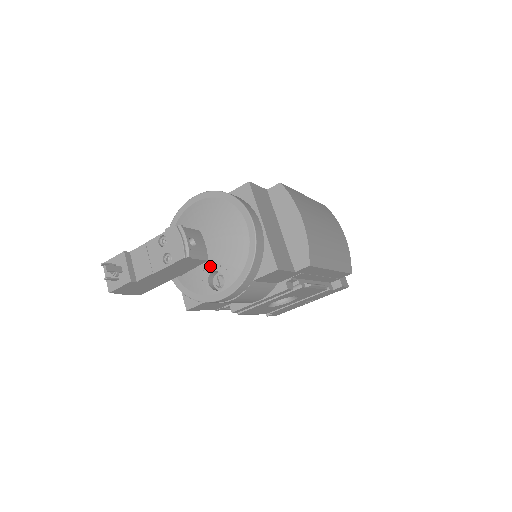
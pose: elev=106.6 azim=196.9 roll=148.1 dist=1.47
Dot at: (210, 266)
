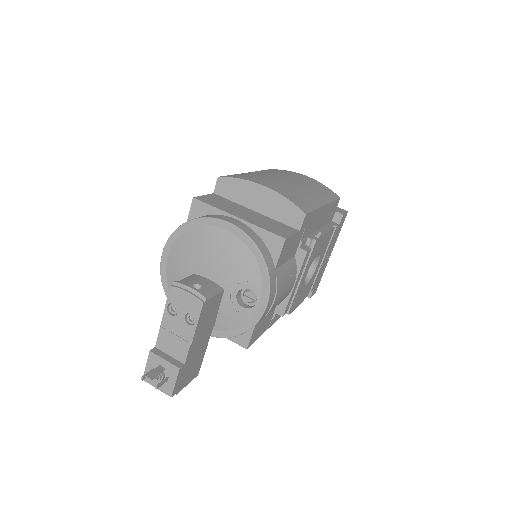
Dot at: (230, 292)
